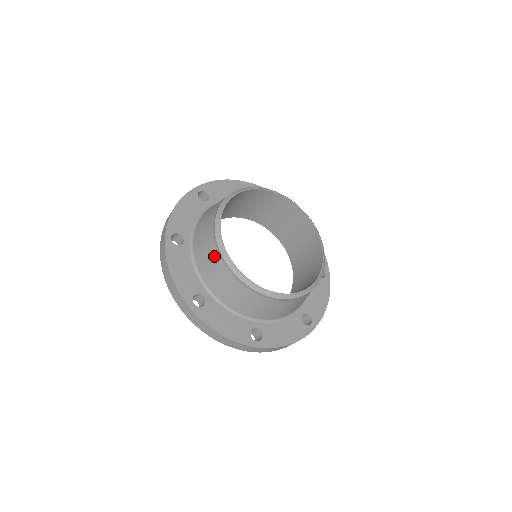
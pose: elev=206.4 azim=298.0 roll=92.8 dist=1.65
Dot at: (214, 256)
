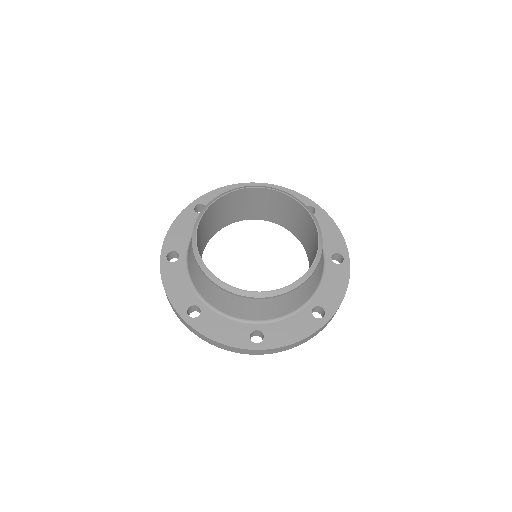
Dot at: (196, 267)
